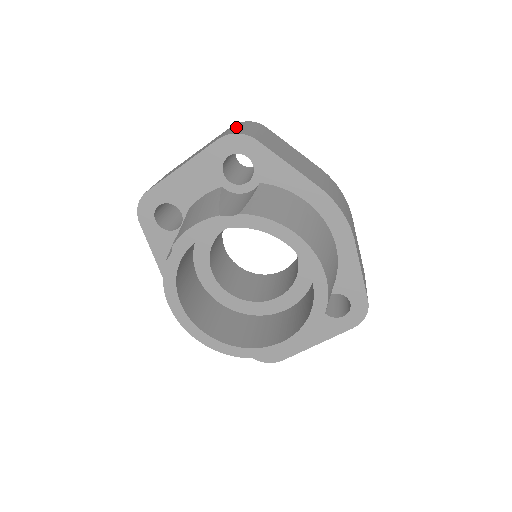
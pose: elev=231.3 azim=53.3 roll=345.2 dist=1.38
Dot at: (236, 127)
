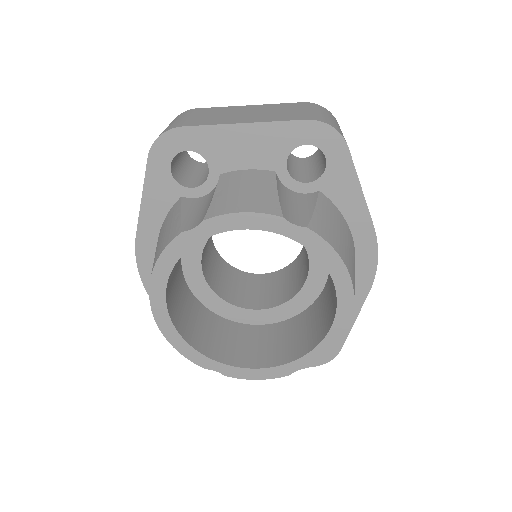
Dot at: (321, 112)
